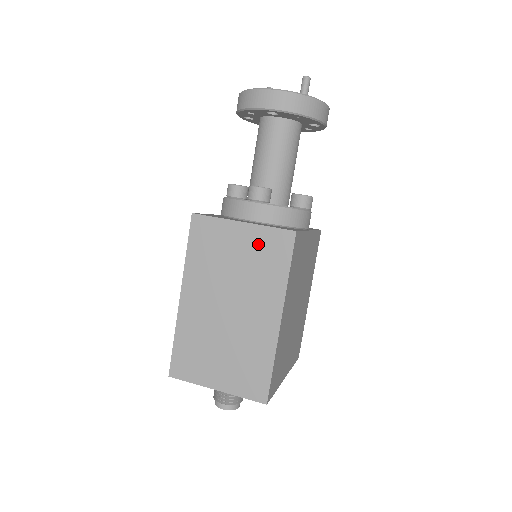
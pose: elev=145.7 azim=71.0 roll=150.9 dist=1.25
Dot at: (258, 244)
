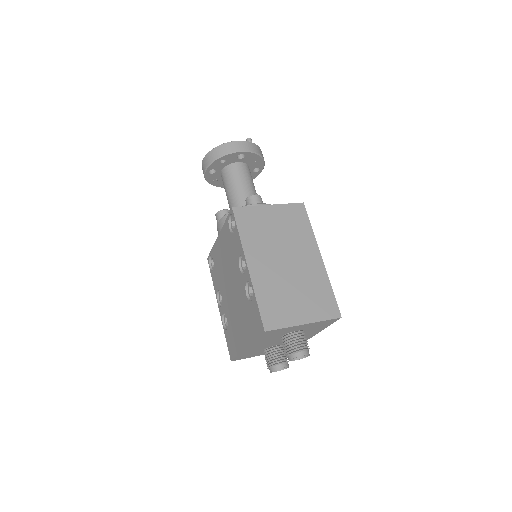
Dot at: (285, 215)
